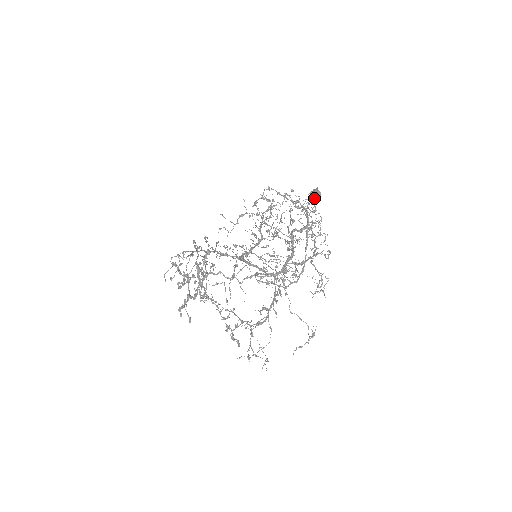
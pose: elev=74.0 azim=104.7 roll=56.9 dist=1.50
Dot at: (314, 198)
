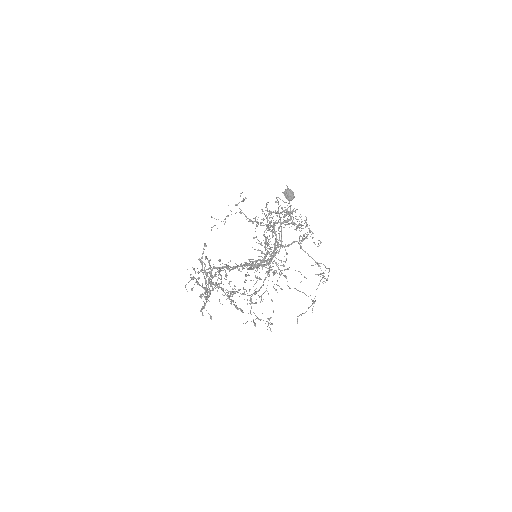
Dot at: (288, 196)
